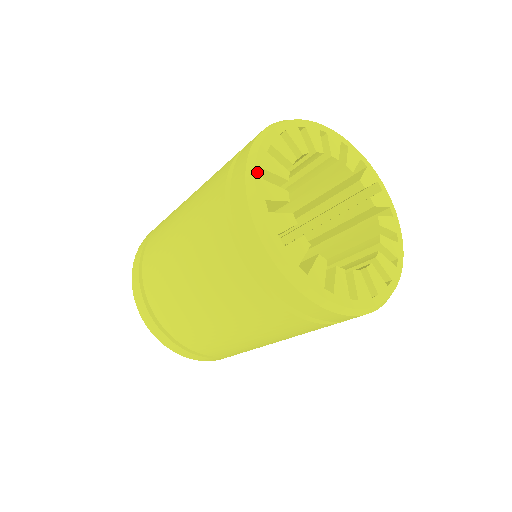
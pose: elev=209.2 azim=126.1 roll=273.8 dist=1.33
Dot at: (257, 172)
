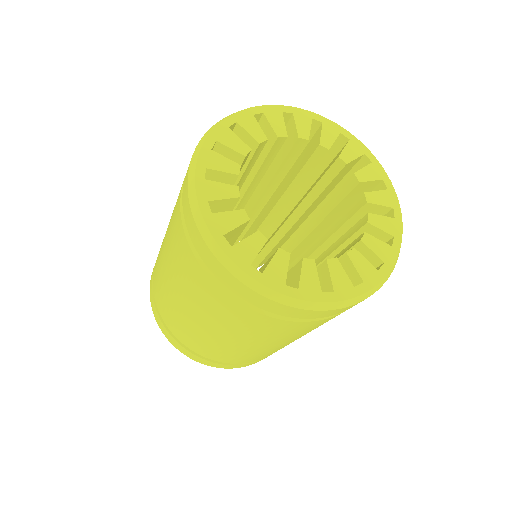
Dot at: (207, 143)
